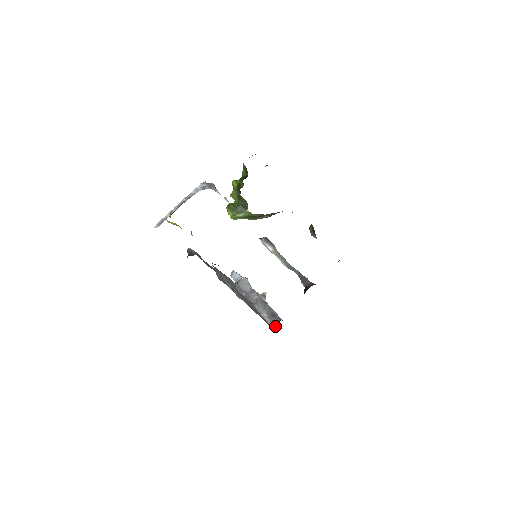
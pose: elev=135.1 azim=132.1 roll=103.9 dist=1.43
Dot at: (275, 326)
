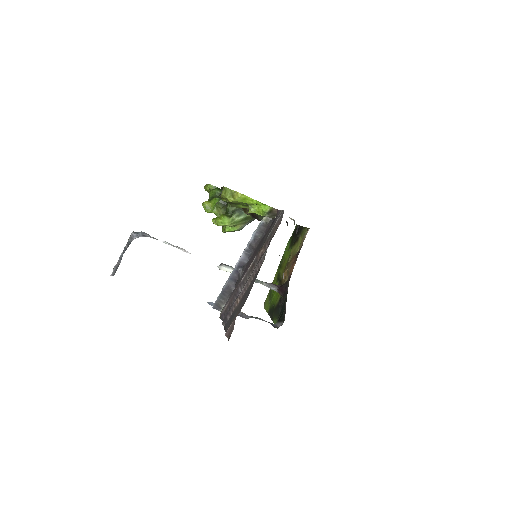
Dot at: occluded
